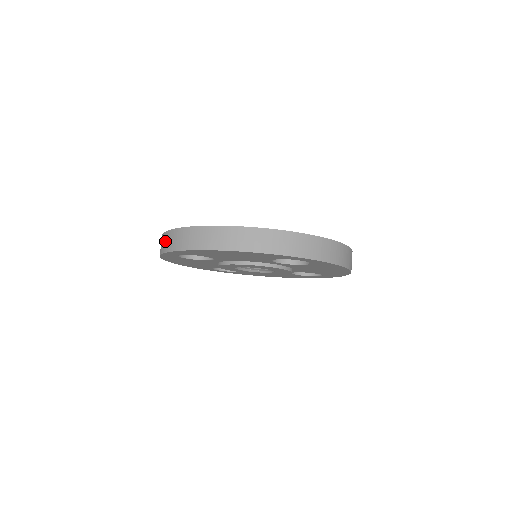
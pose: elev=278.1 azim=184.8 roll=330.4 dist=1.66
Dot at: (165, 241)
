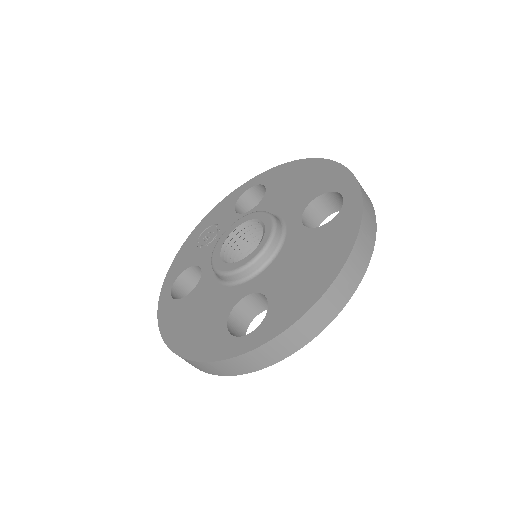
Dot at: occluded
